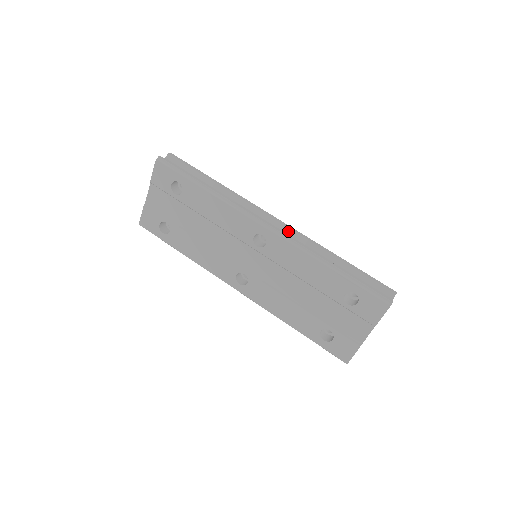
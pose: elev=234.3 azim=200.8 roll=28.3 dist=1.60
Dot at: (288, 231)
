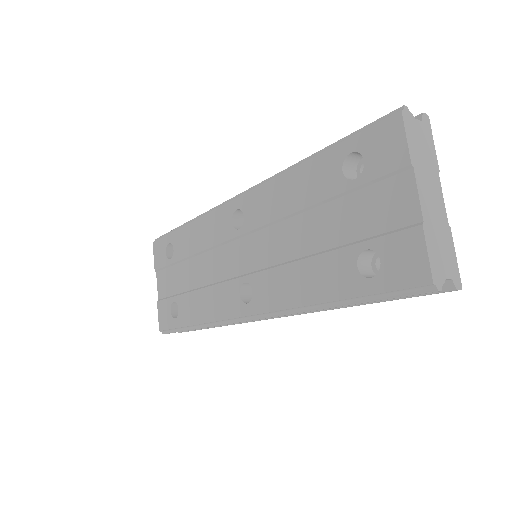
Dot at: occluded
